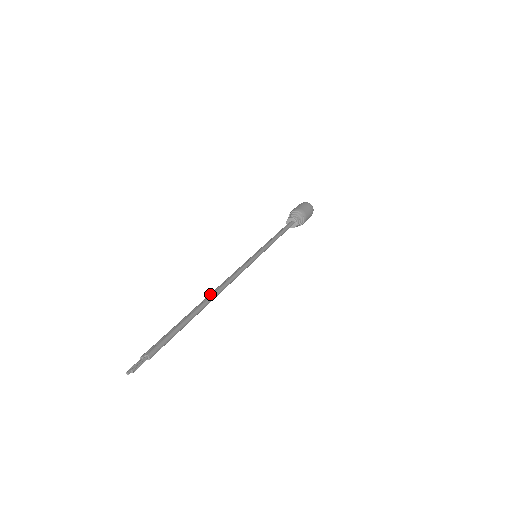
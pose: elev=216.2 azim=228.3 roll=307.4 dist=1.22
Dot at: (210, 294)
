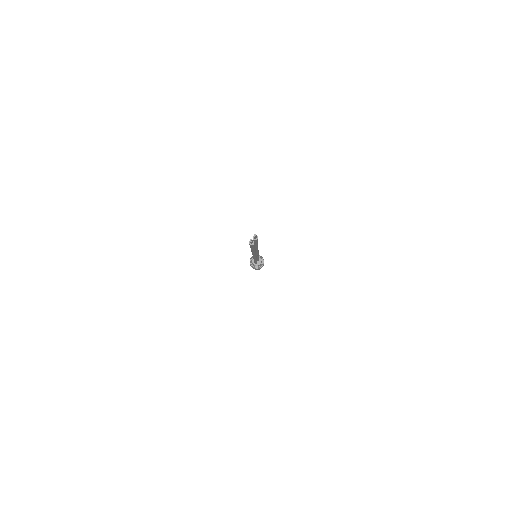
Dot at: occluded
